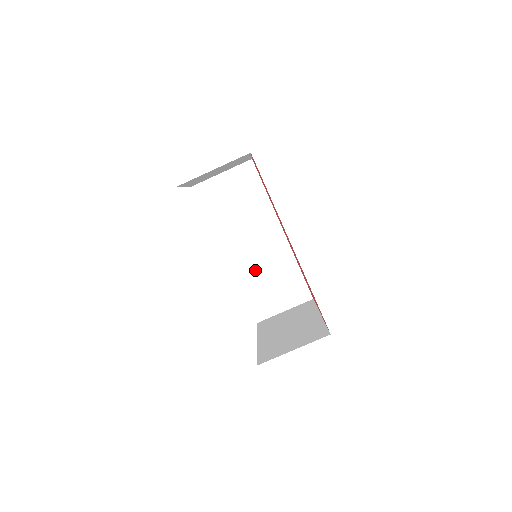
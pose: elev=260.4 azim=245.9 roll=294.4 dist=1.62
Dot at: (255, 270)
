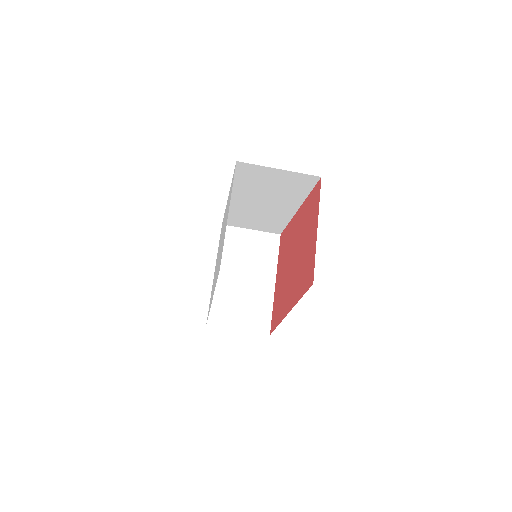
Dot at: (248, 211)
